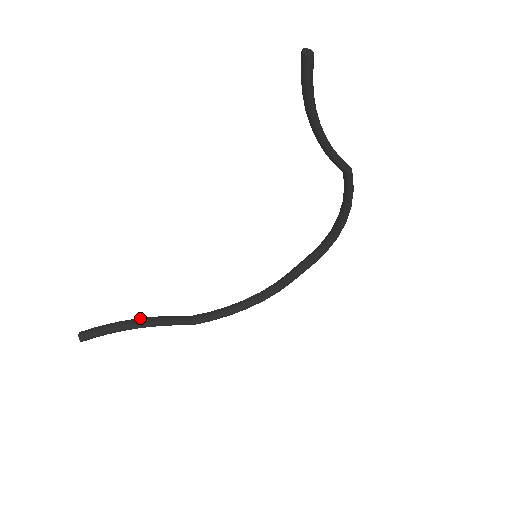
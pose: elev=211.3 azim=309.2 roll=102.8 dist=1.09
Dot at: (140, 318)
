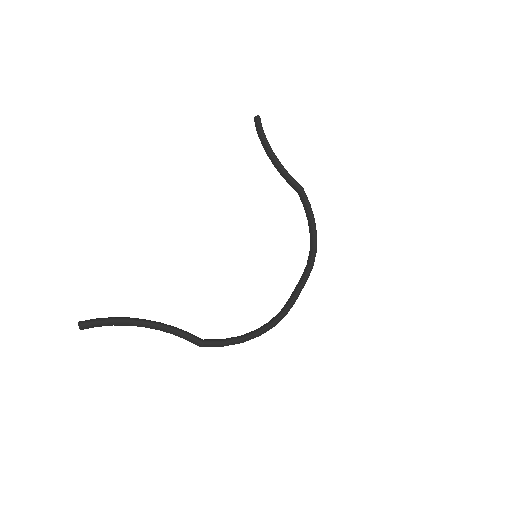
Dot at: occluded
